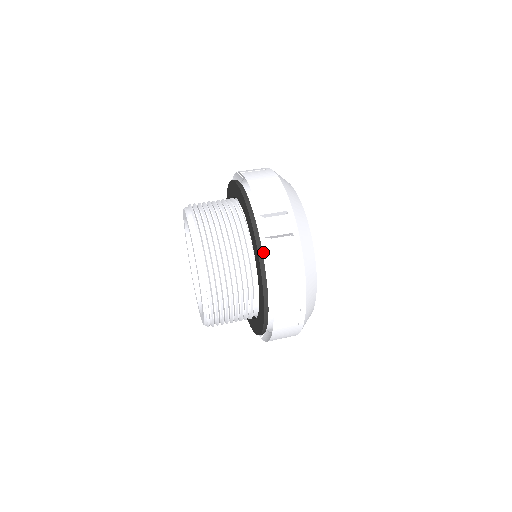
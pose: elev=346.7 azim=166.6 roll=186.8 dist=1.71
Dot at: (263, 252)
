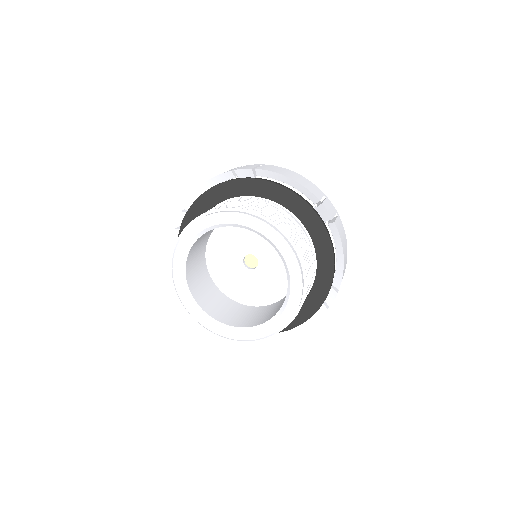
Dot at: (326, 235)
